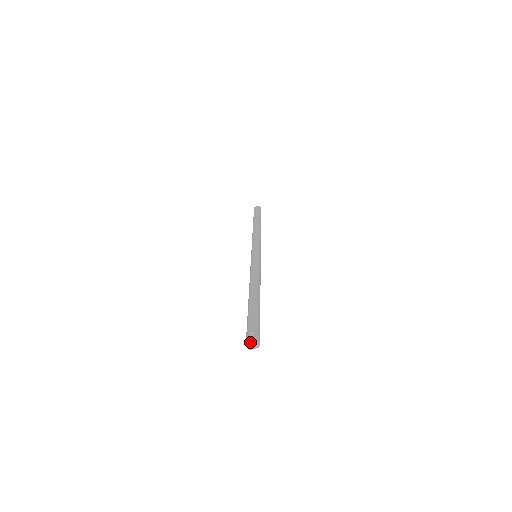
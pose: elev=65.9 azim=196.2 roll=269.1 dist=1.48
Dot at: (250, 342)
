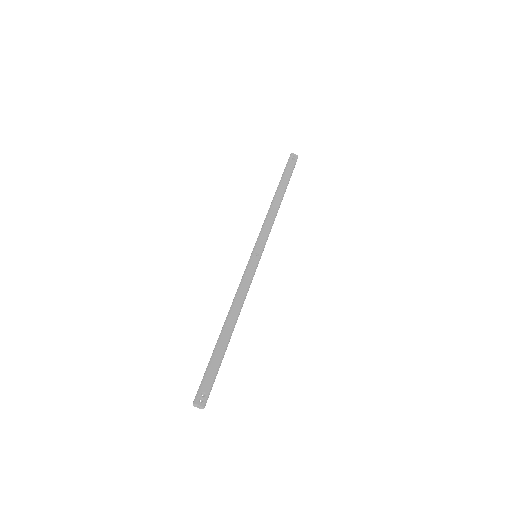
Dot at: (198, 405)
